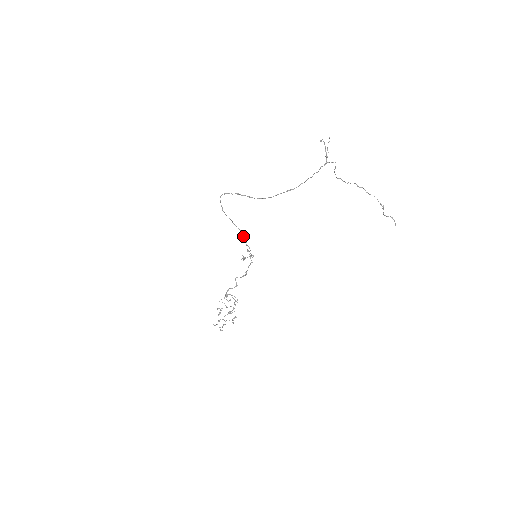
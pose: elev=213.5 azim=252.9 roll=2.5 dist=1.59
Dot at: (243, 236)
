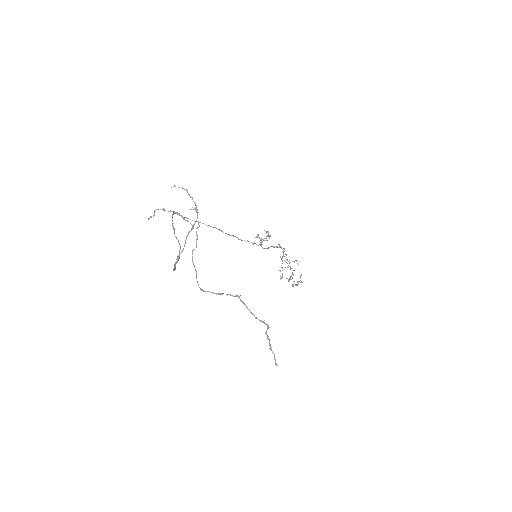
Dot at: (233, 235)
